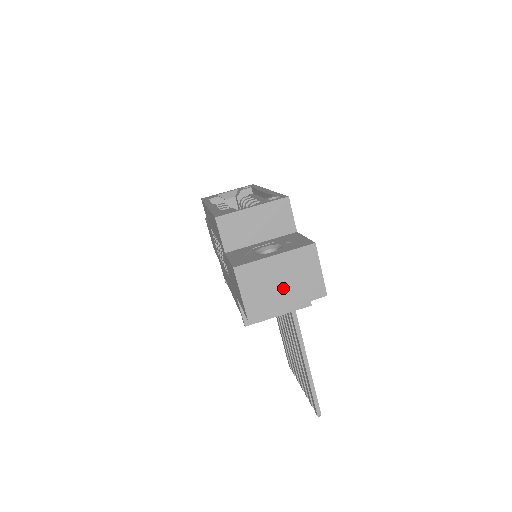
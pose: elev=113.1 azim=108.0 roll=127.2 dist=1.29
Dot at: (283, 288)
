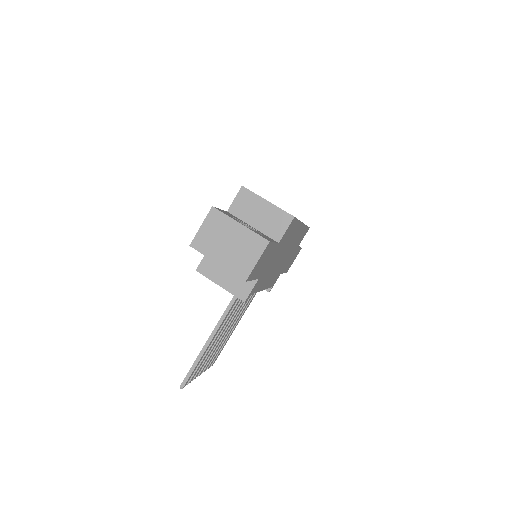
Dot at: (226, 248)
